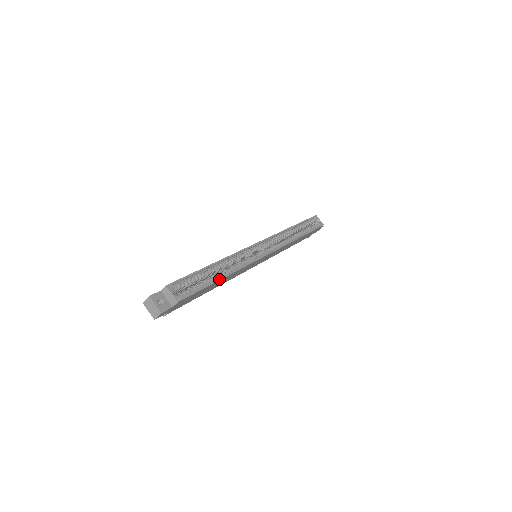
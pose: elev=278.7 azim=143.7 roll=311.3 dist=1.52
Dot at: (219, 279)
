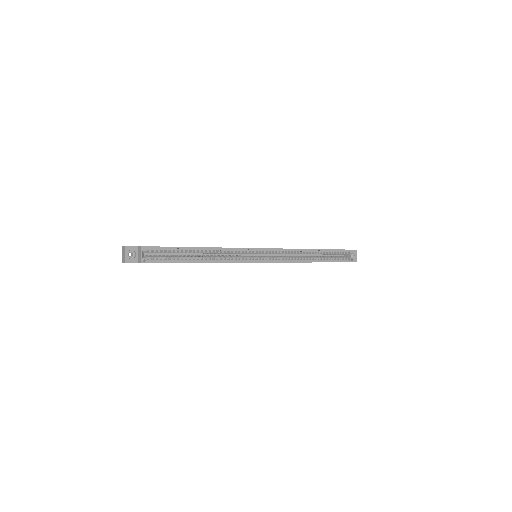
Dot at: (193, 262)
